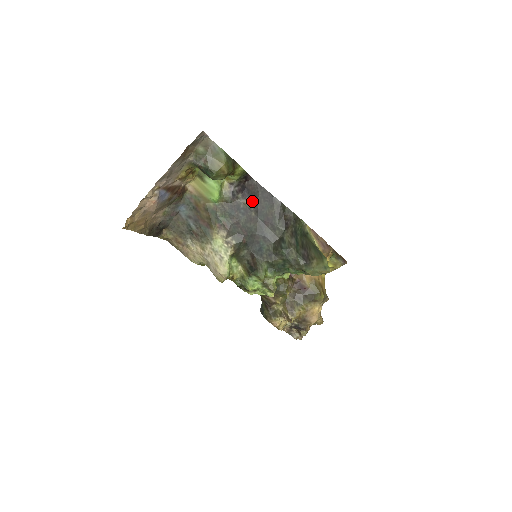
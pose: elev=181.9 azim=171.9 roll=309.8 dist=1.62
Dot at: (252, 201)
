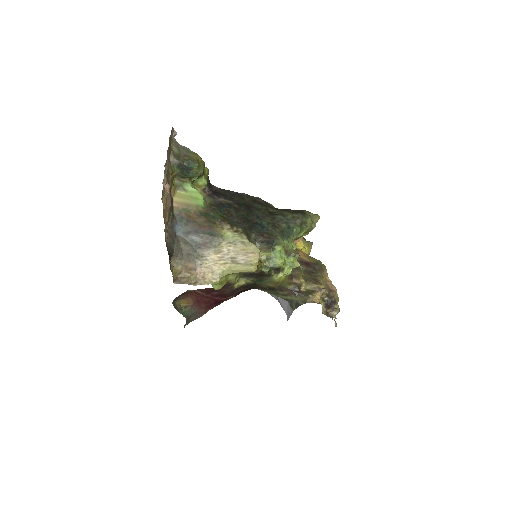
Dot at: (227, 199)
